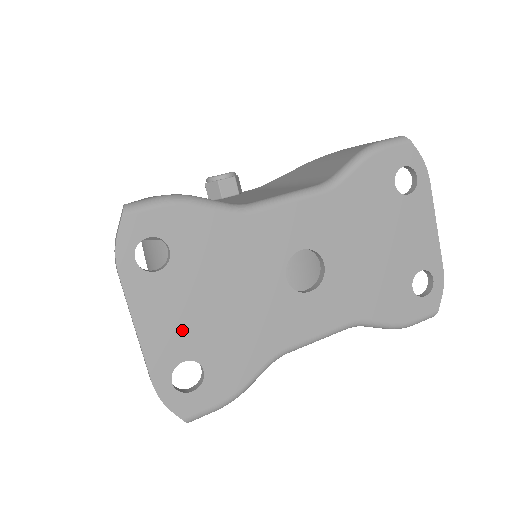
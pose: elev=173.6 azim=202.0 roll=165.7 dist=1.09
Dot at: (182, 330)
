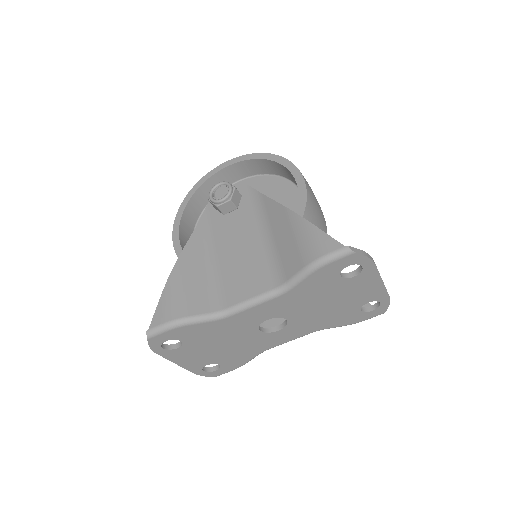
Dot at: (201, 358)
